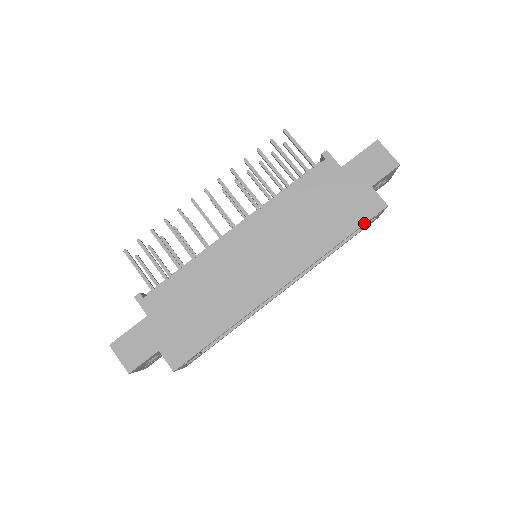
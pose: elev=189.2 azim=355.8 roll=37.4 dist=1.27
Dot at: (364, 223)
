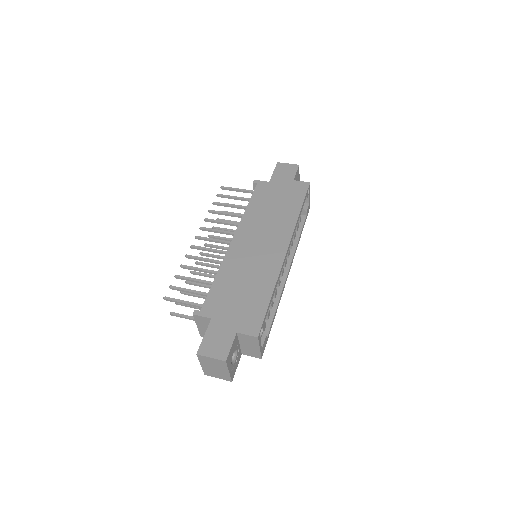
Dot at: (305, 196)
